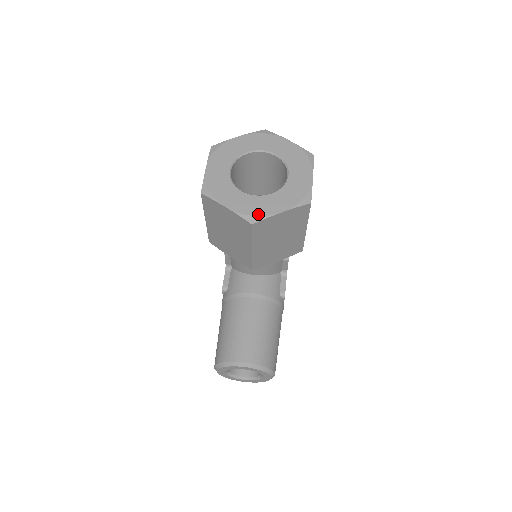
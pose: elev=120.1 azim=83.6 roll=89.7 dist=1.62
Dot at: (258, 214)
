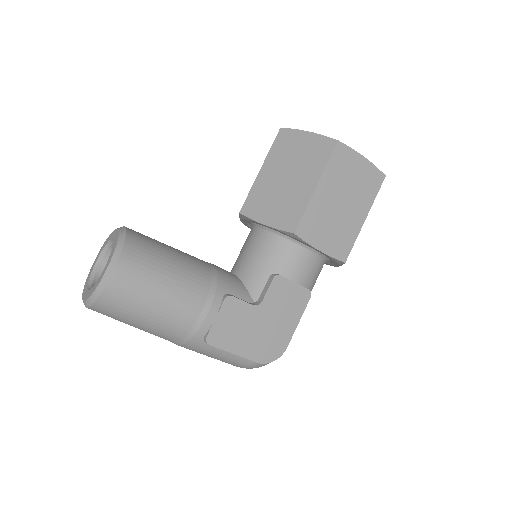
Dot at: occluded
